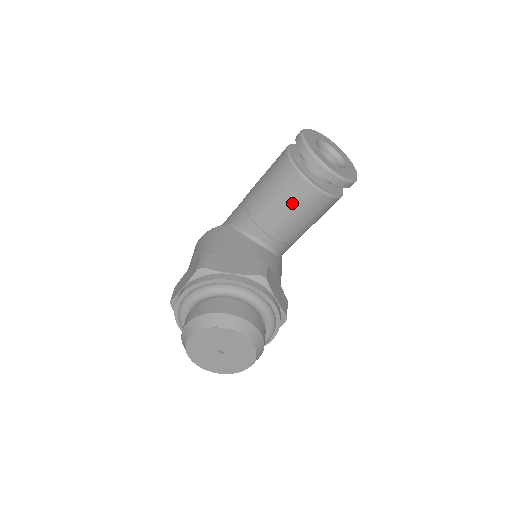
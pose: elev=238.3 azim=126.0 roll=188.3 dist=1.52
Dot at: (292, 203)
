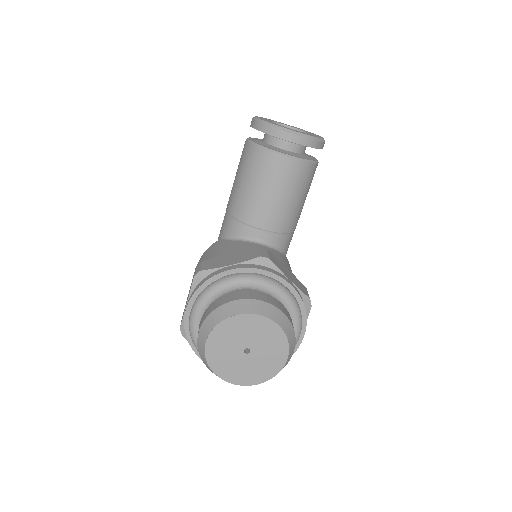
Dot at: (269, 182)
